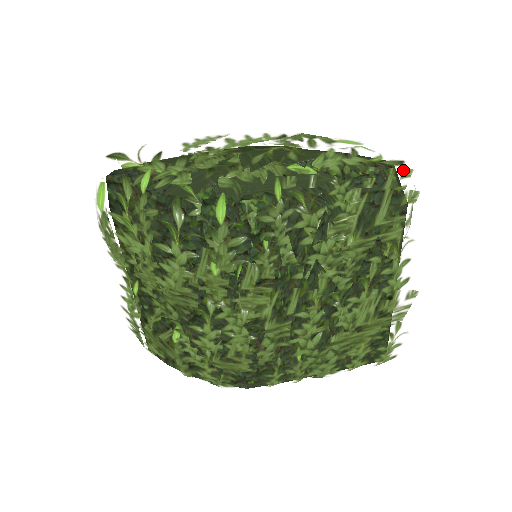
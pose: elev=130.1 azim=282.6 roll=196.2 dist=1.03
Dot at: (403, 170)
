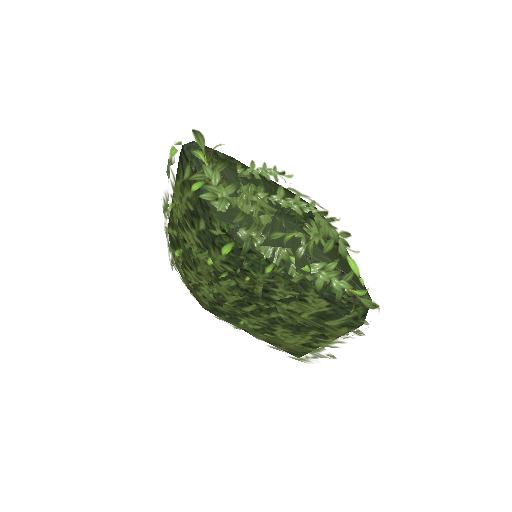
Dot at: (363, 319)
